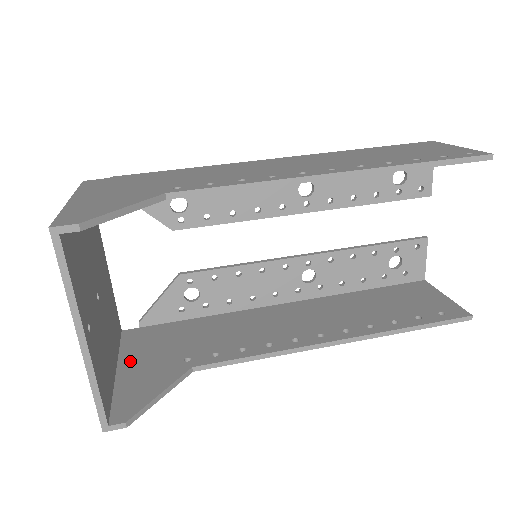
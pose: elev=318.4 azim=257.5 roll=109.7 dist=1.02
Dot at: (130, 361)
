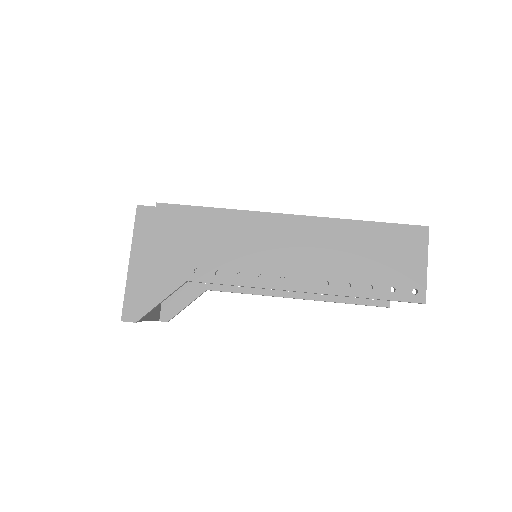
Dot at: occluded
